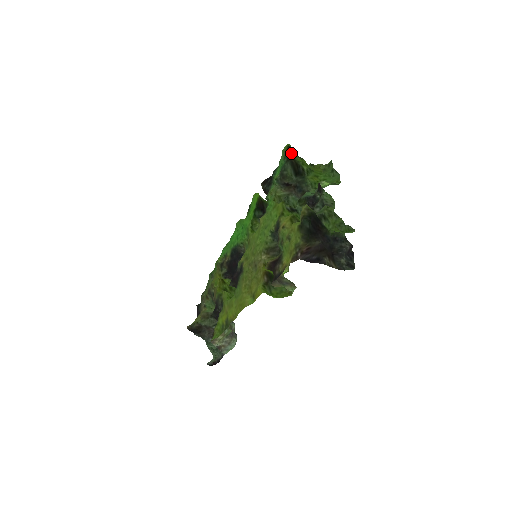
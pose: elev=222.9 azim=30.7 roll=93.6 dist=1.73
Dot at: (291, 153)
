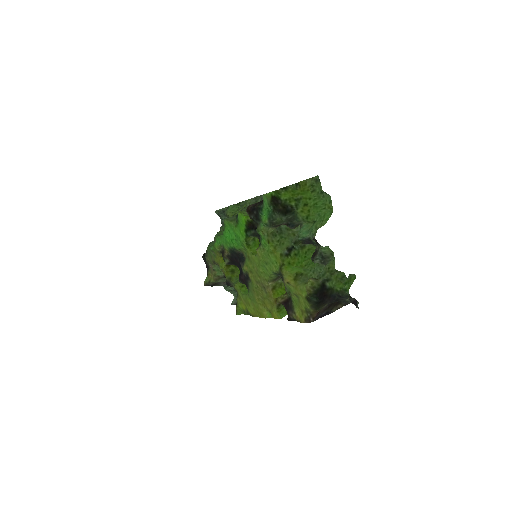
Dot at: (276, 200)
